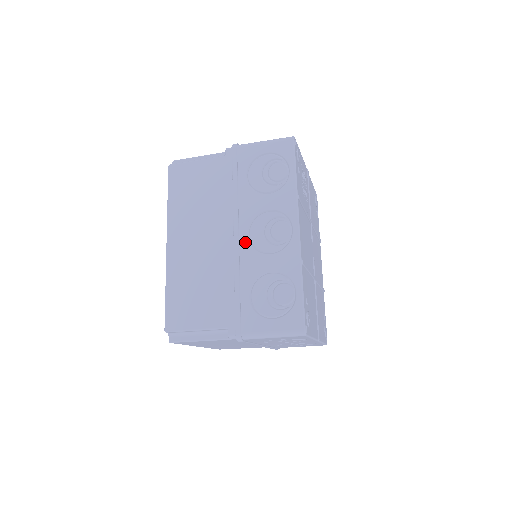
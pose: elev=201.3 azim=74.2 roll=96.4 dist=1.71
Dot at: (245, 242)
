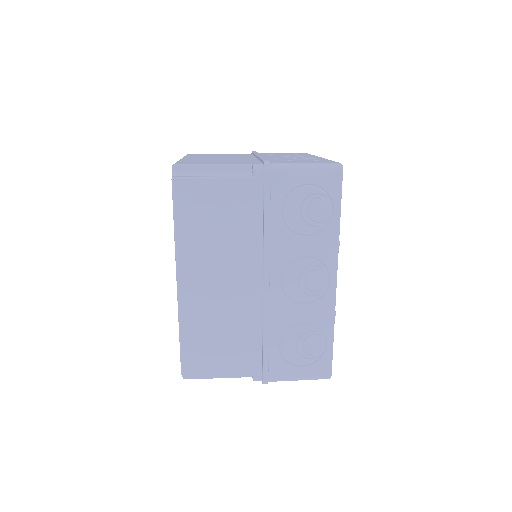
Dot at: (276, 290)
